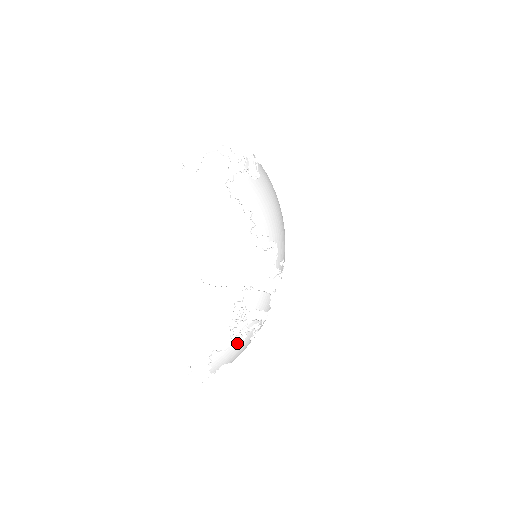
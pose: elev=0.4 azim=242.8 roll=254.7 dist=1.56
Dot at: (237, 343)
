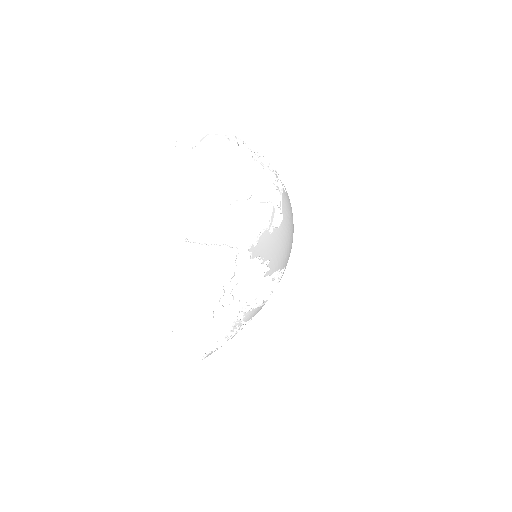
Dot at: occluded
